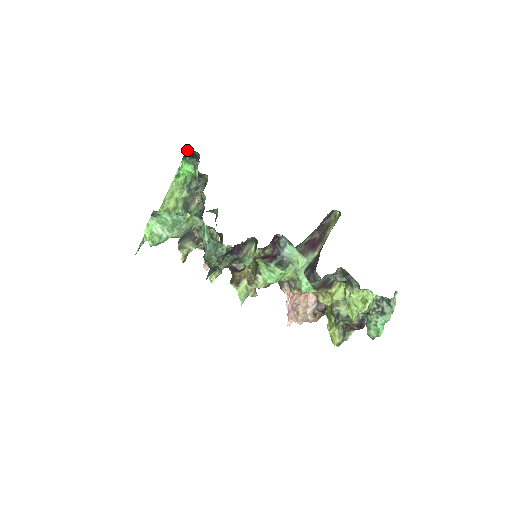
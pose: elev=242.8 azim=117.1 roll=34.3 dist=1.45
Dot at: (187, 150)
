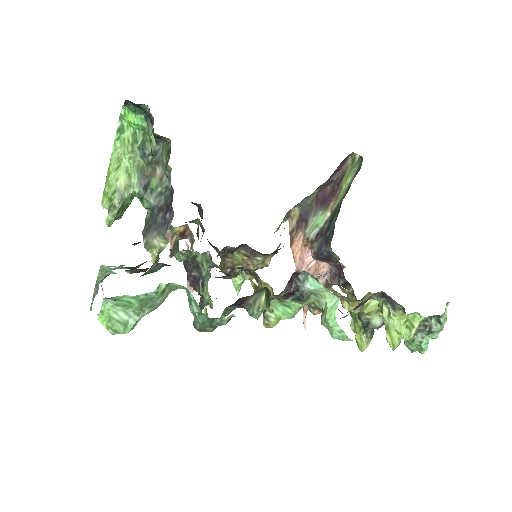
Dot at: occluded
